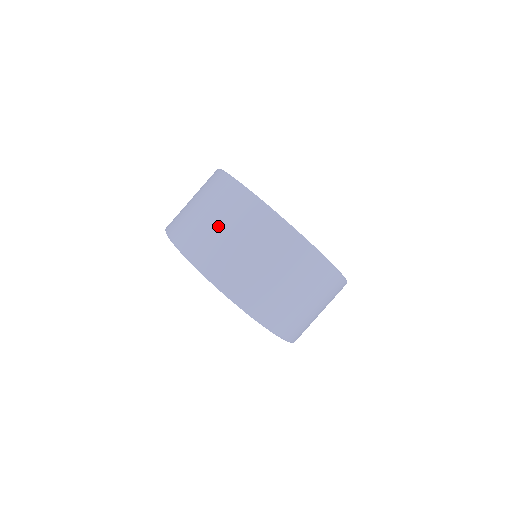
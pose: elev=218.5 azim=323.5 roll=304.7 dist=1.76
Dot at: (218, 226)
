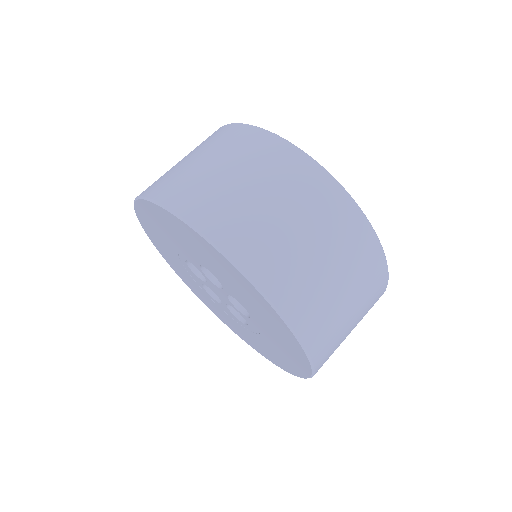
Dot at: (188, 159)
